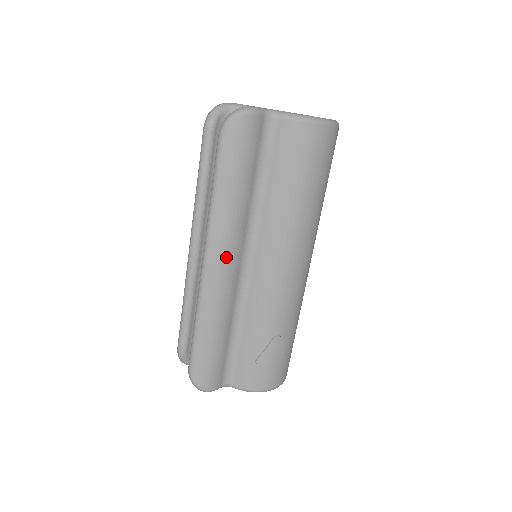
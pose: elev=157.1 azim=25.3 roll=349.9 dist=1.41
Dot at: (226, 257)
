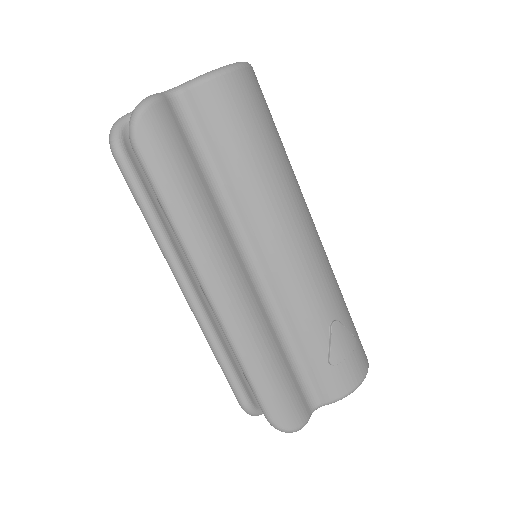
Dot at: (227, 274)
